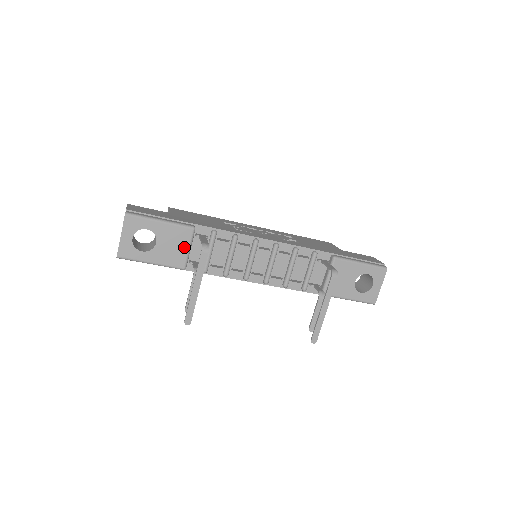
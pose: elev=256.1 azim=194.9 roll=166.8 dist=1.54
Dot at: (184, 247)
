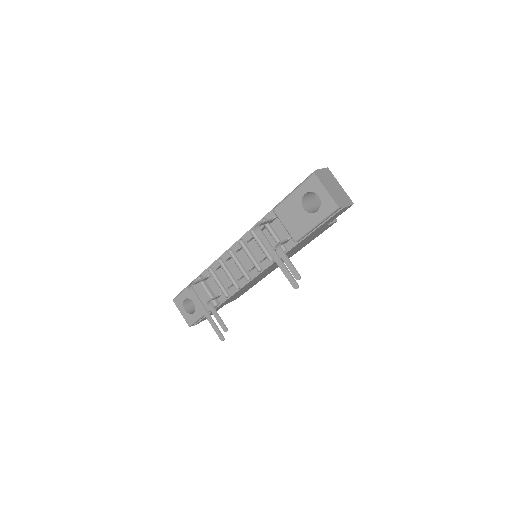
Dot at: (204, 292)
